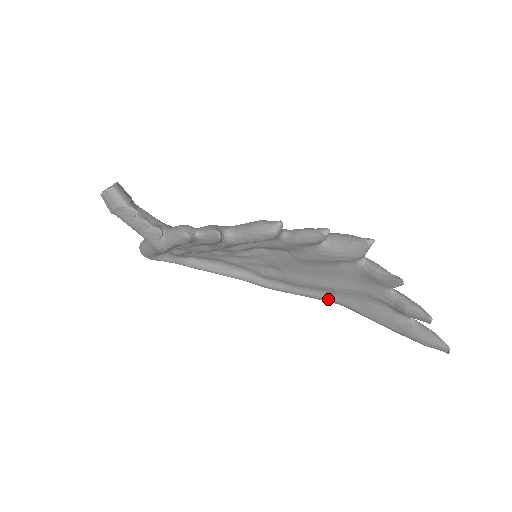
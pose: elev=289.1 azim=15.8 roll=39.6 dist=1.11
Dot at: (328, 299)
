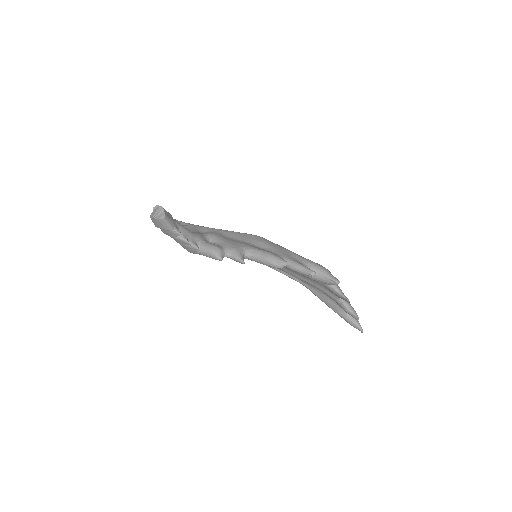
Dot at: occluded
